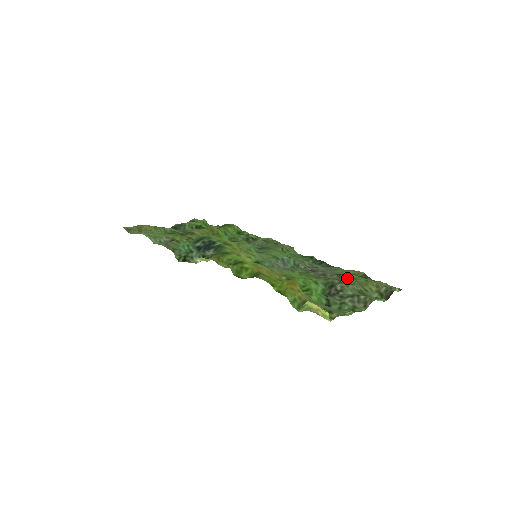
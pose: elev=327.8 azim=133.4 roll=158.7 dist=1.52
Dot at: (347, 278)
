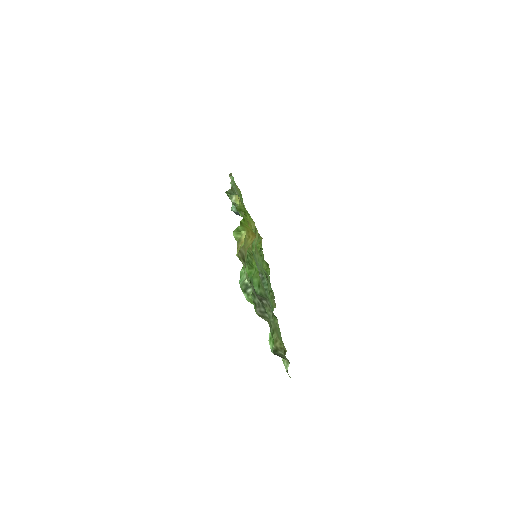
Dot at: (275, 321)
